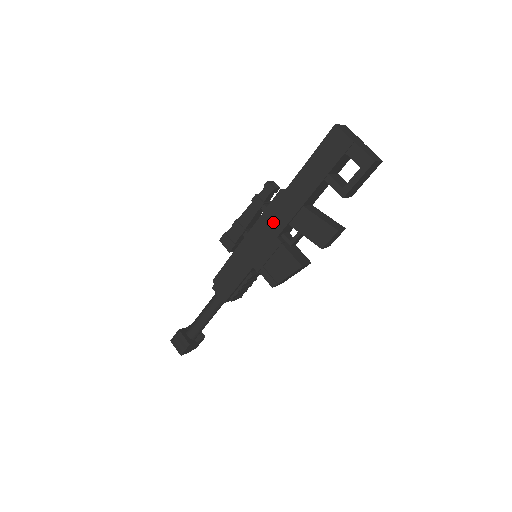
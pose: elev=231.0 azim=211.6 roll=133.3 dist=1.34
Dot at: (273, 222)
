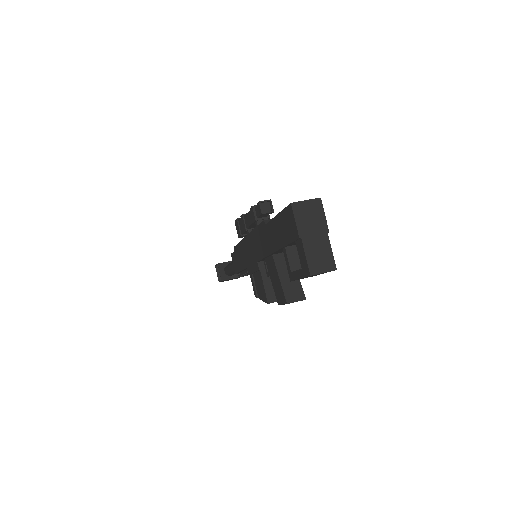
Dot at: (256, 246)
